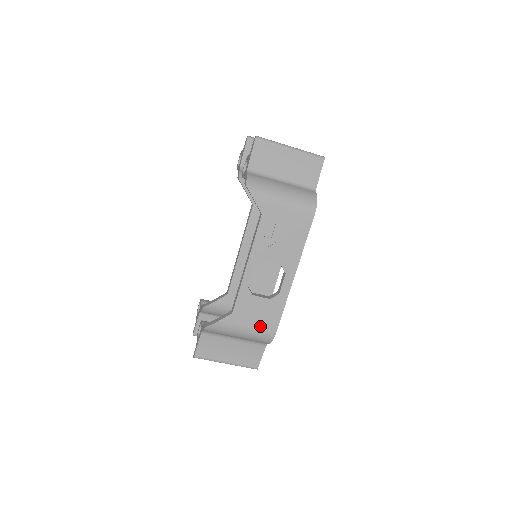
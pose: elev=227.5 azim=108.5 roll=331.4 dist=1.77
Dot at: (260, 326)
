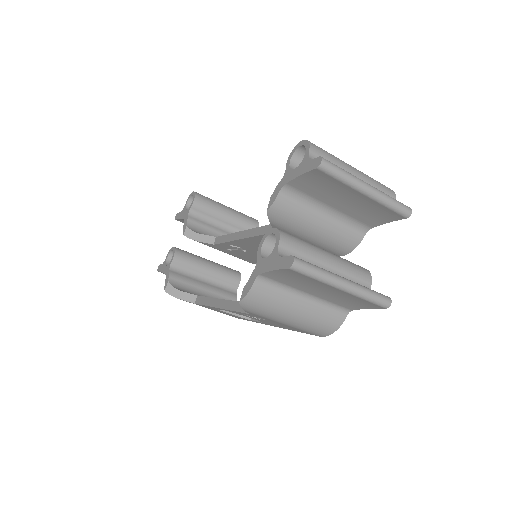
Dot at: (223, 313)
